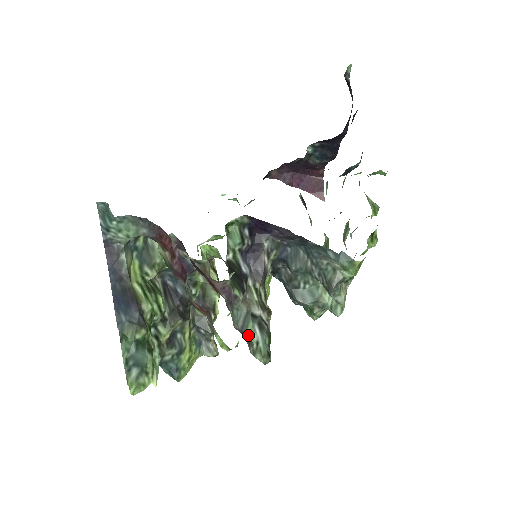
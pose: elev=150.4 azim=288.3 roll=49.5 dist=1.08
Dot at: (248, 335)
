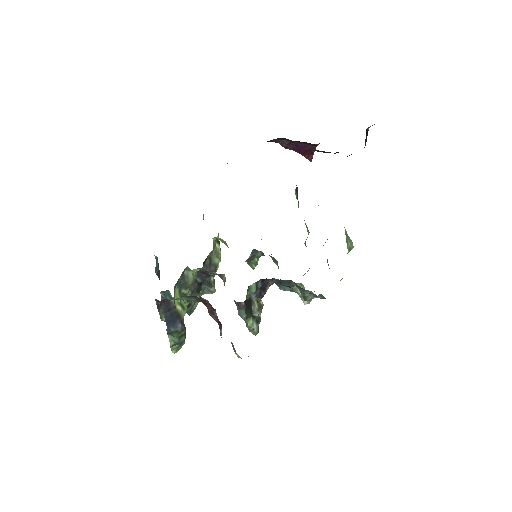
Dot at: (248, 325)
